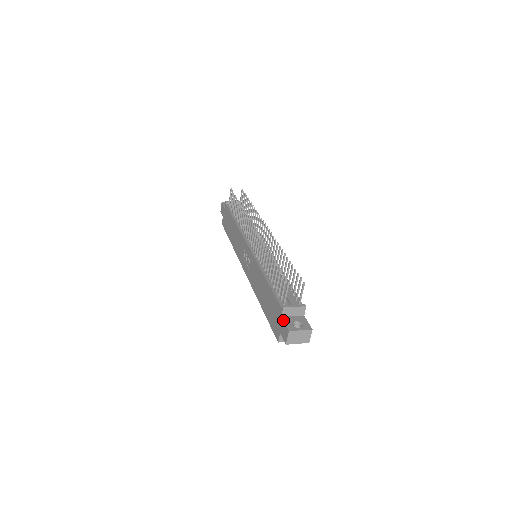
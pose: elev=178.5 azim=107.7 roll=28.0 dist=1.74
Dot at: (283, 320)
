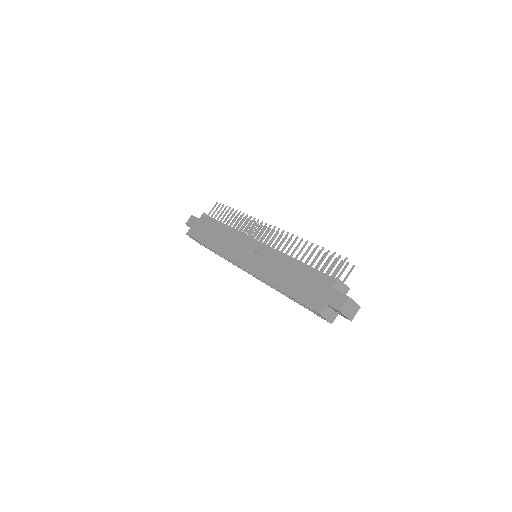
Dot at: occluded
